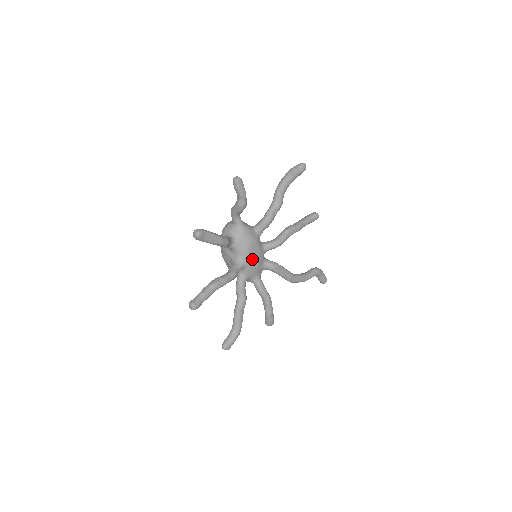
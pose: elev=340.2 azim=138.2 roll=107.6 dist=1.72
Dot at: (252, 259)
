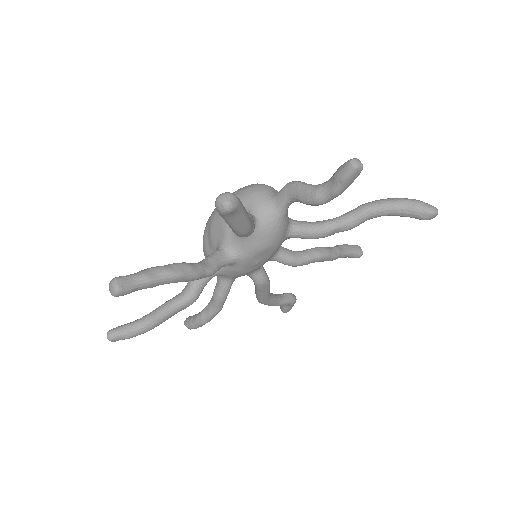
Dot at: (251, 263)
